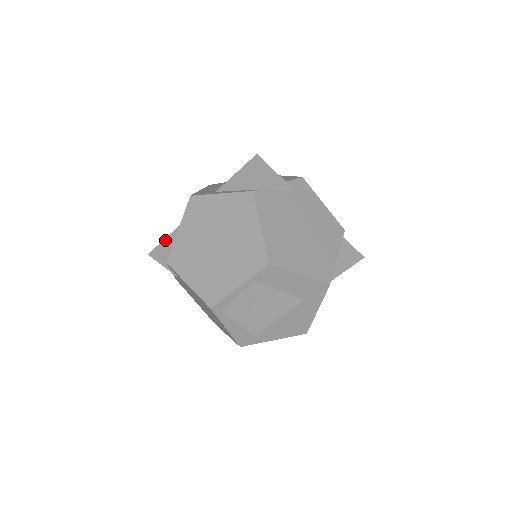
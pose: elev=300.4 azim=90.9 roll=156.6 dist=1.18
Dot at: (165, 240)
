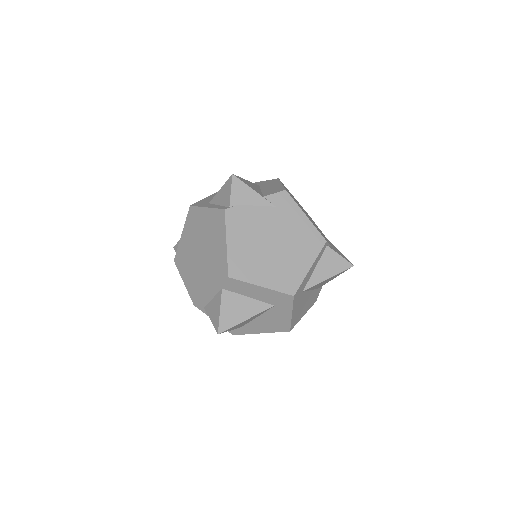
Dot at: occluded
